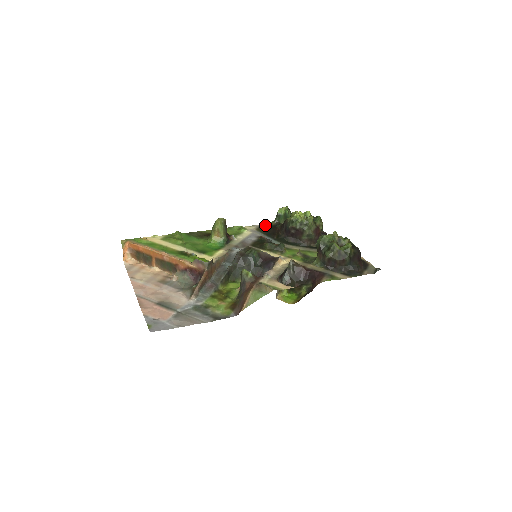
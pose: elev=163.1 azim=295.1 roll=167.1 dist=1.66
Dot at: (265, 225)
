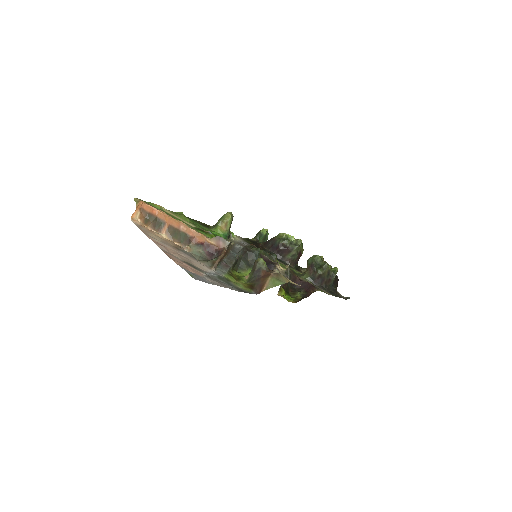
Dot at: (247, 239)
